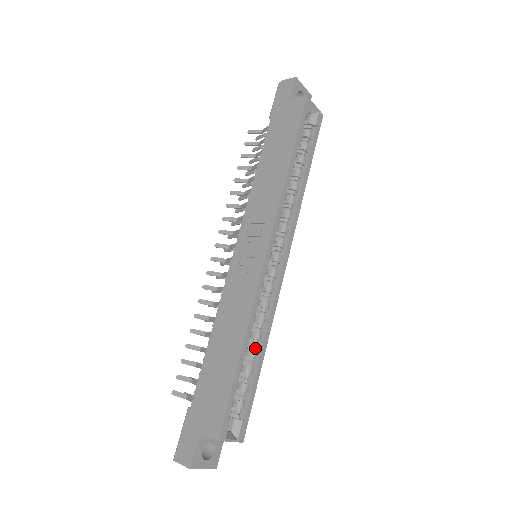
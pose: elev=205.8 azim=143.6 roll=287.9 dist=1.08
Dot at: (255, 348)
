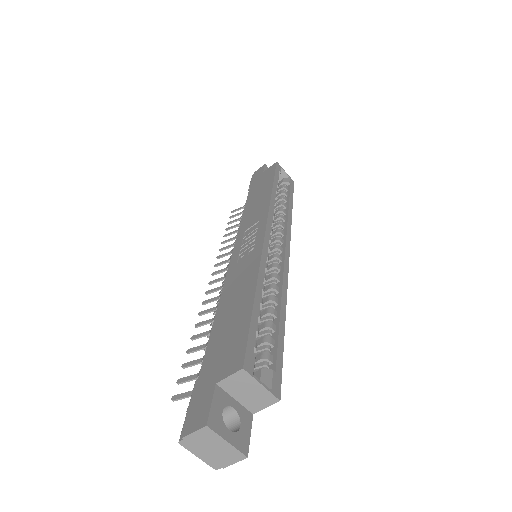
Dot at: (272, 309)
